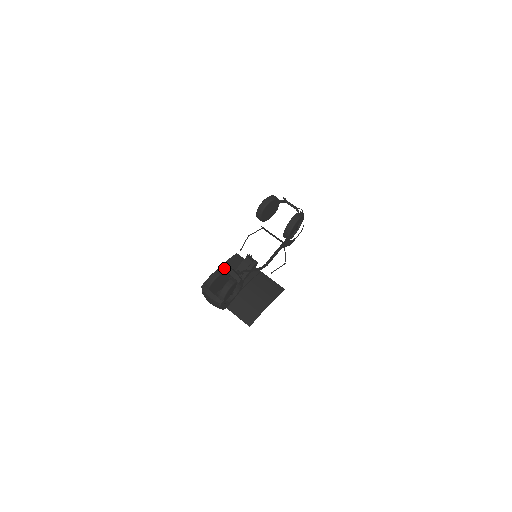
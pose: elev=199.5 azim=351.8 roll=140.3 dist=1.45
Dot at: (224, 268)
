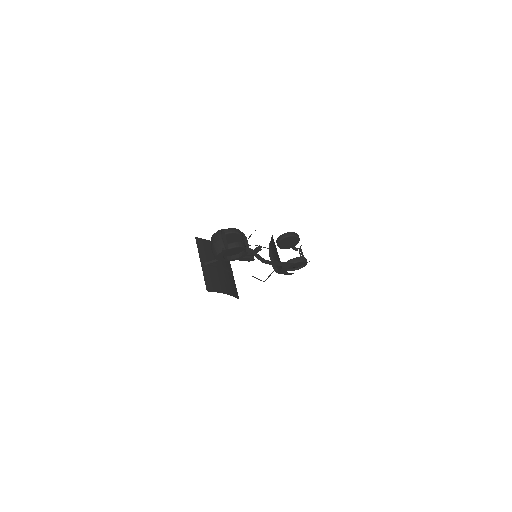
Dot at: (244, 235)
